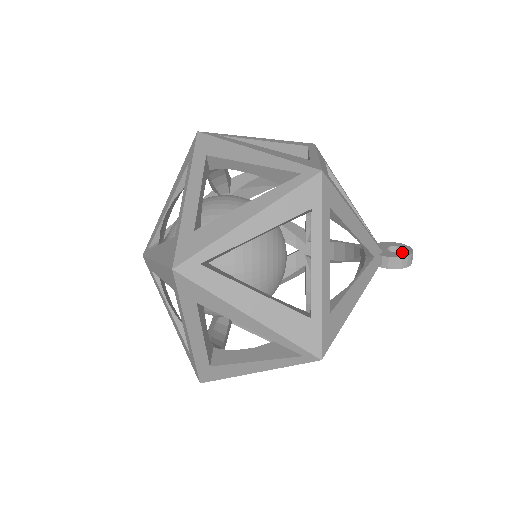
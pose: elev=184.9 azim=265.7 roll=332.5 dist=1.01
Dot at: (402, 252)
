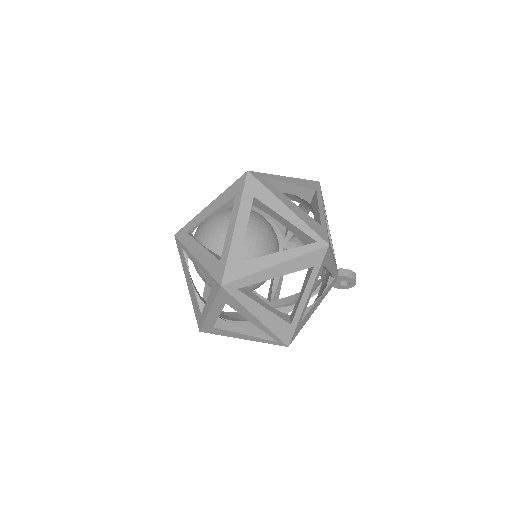
Dot at: occluded
